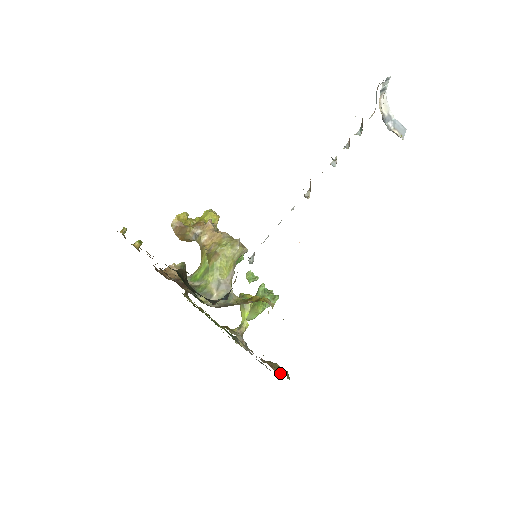
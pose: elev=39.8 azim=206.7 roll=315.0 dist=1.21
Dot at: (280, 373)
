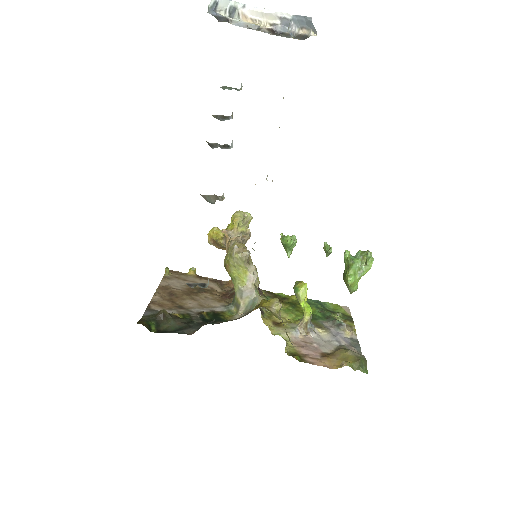
Dot at: (339, 366)
